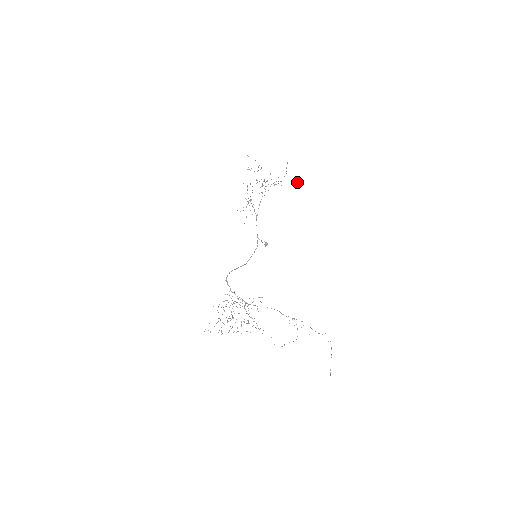
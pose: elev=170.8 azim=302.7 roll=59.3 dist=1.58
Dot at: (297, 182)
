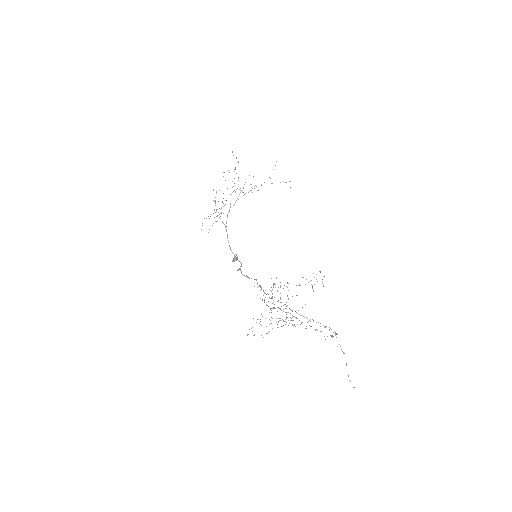
Dot at: occluded
